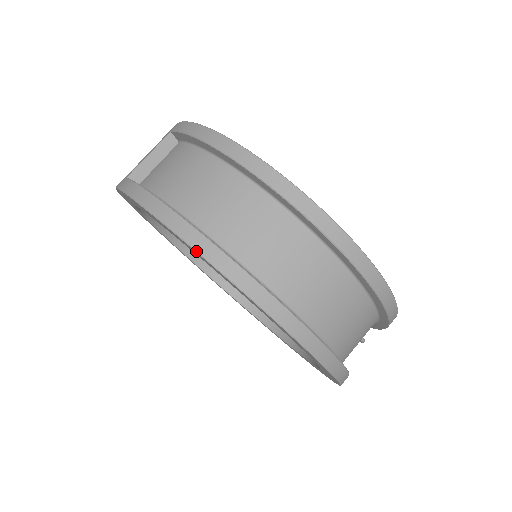
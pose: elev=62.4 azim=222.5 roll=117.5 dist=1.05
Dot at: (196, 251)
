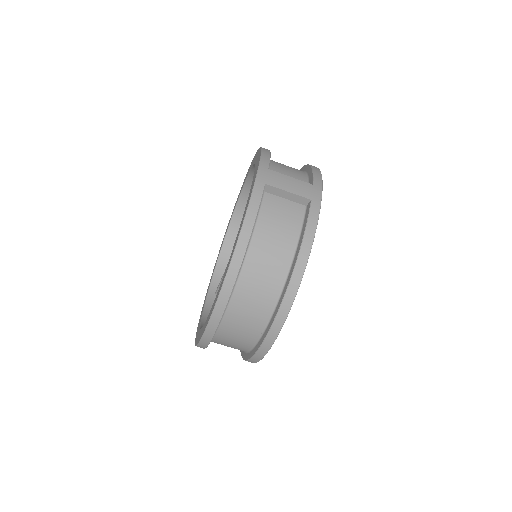
Dot at: (223, 284)
